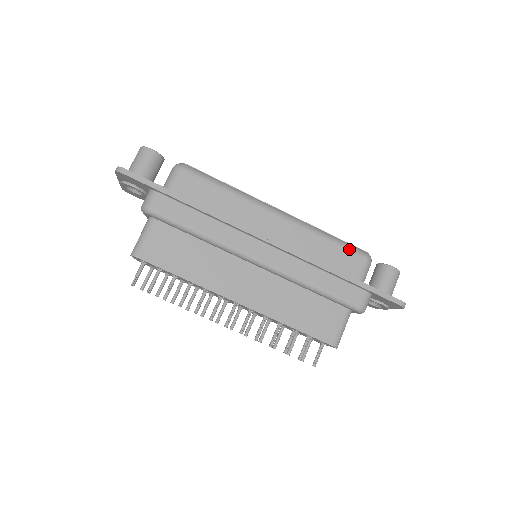
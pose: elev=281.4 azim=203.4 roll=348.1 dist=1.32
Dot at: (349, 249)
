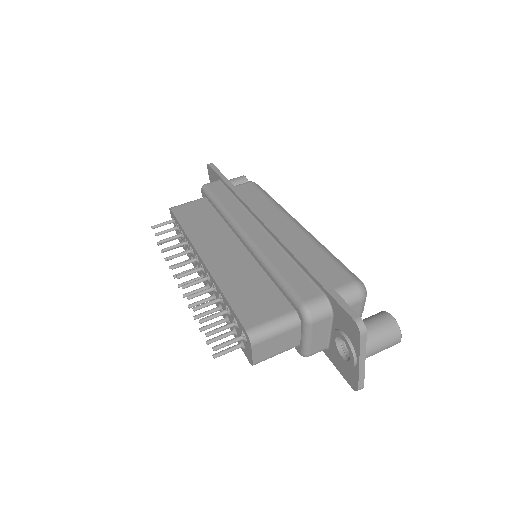
Dot at: (341, 267)
